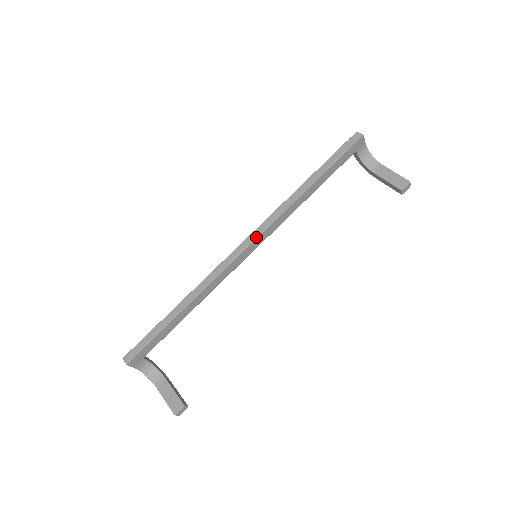
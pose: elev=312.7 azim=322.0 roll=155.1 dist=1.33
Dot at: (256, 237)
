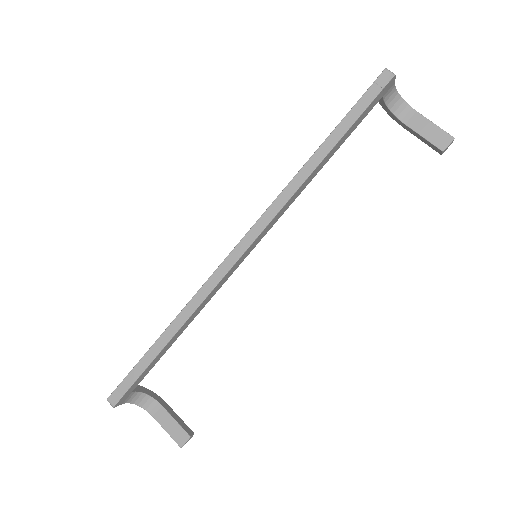
Dot at: (256, 237)
